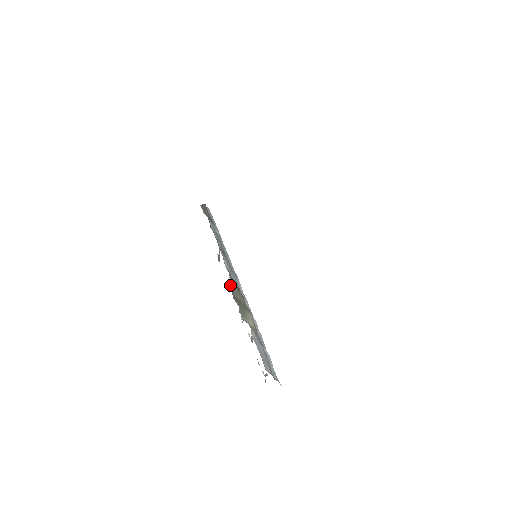
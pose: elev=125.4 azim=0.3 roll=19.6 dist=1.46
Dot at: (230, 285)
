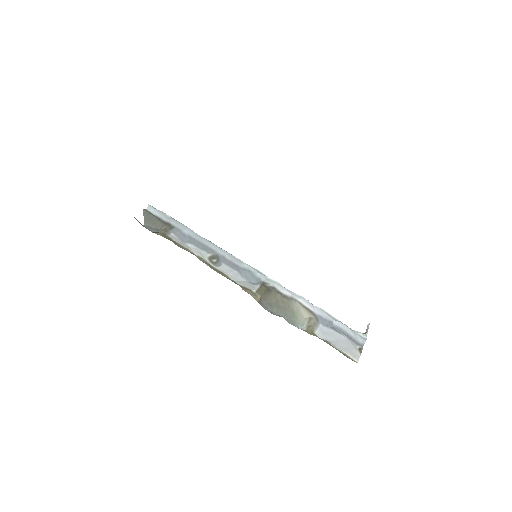
Dot at: (260, 303)
